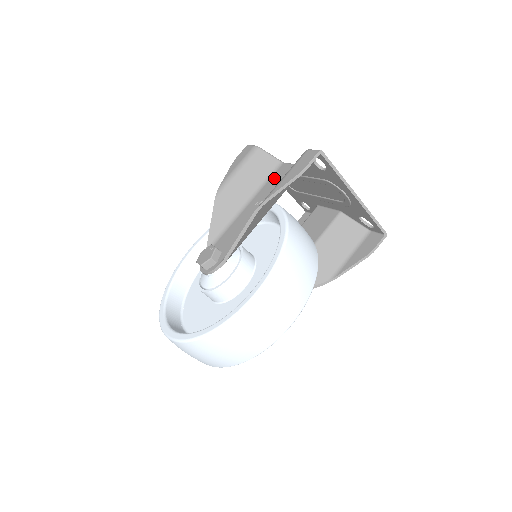
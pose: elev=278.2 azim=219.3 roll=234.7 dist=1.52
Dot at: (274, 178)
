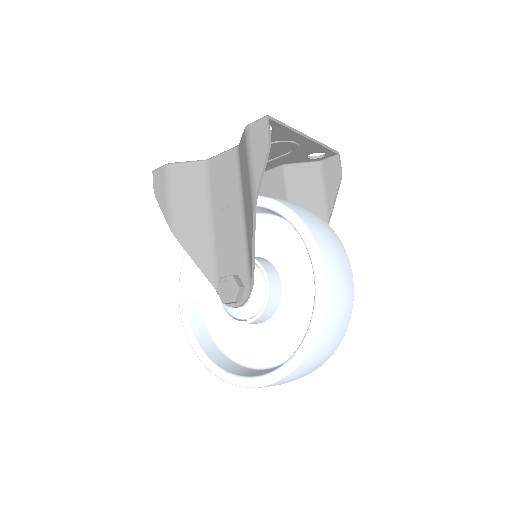
Dot at: (215, 178)
